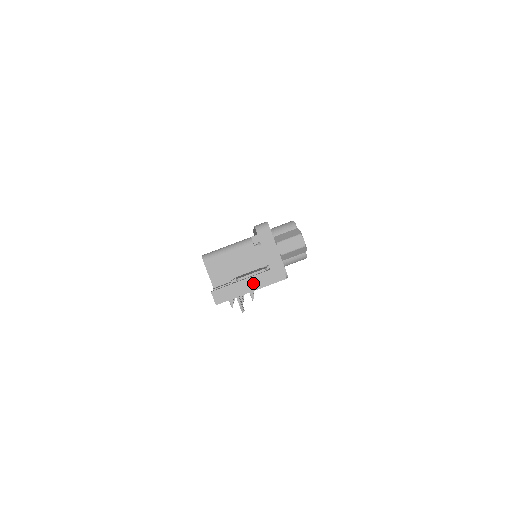
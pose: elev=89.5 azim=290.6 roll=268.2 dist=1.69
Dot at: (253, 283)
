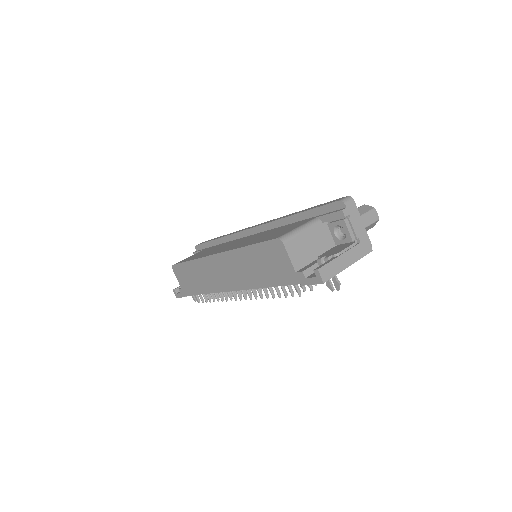
Dot at: (350, 257)
